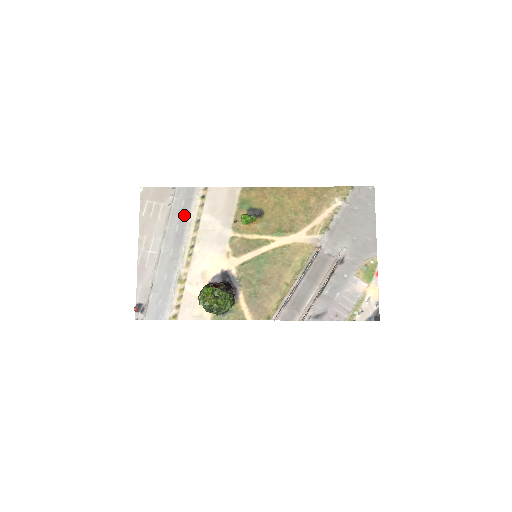
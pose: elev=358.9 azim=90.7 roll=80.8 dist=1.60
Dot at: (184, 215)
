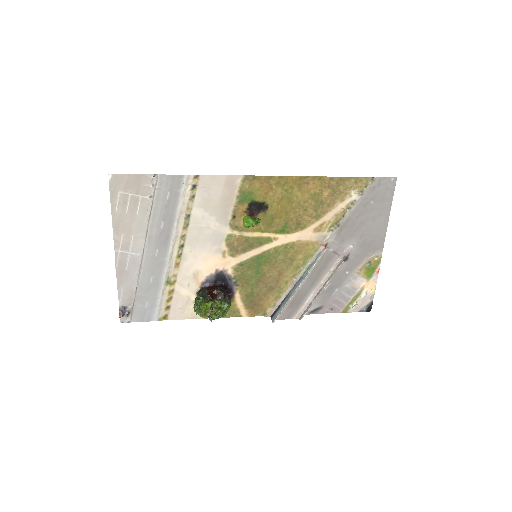
Dot at: (170, 210)
